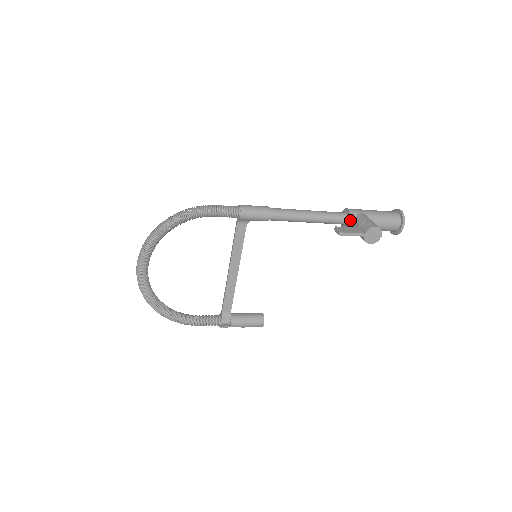
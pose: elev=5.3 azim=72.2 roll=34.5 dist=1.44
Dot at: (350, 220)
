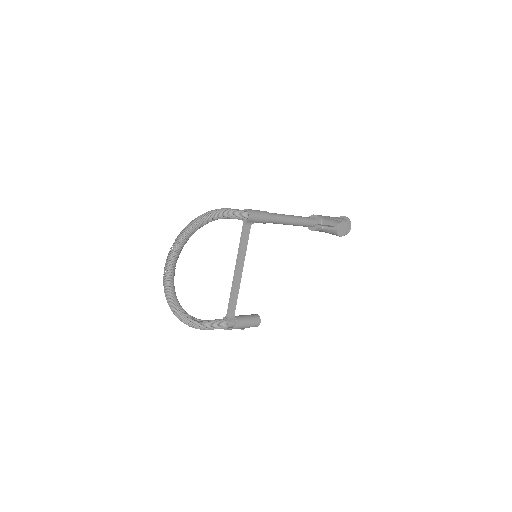
Dot at: (319, 222)
